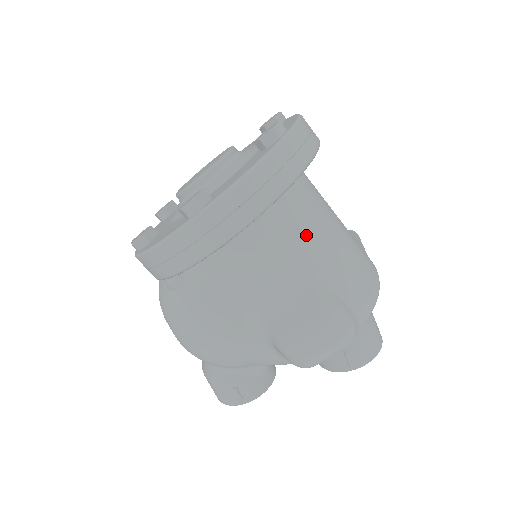
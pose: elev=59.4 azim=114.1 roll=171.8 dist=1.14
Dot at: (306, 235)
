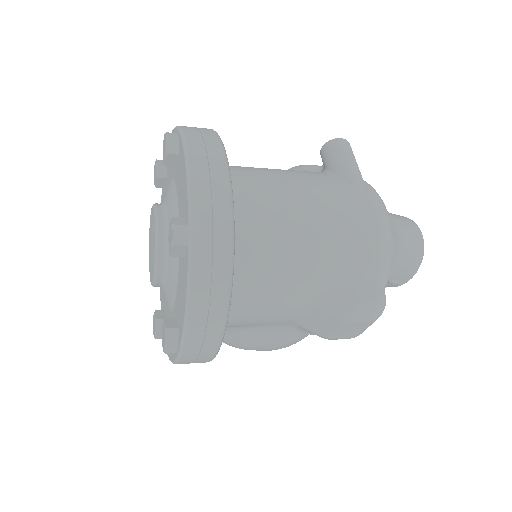
Dot at: (282, 271)
